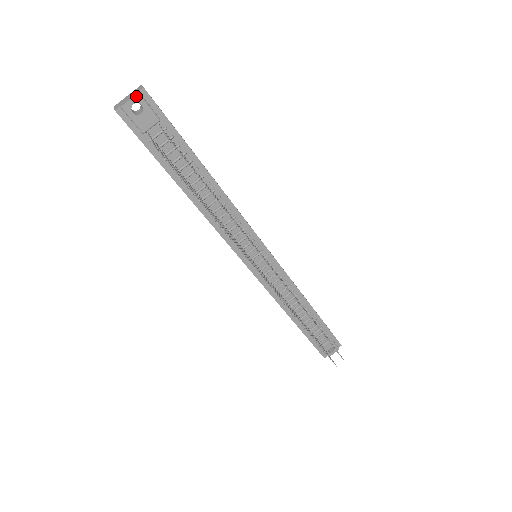
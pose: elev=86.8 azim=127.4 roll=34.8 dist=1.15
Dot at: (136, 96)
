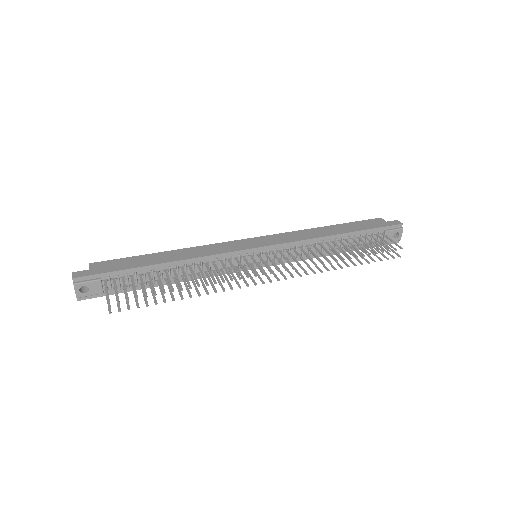
Dot at: (75, 287)
